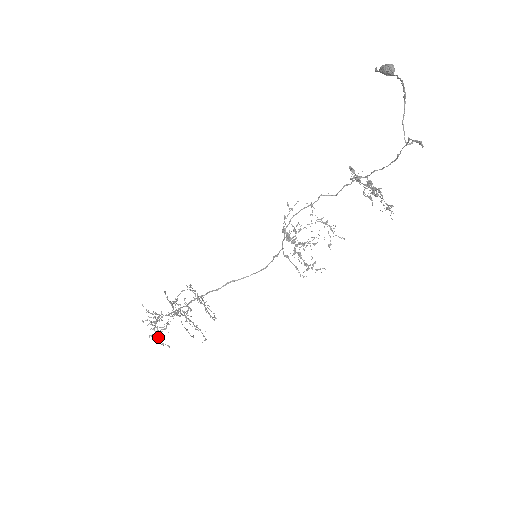
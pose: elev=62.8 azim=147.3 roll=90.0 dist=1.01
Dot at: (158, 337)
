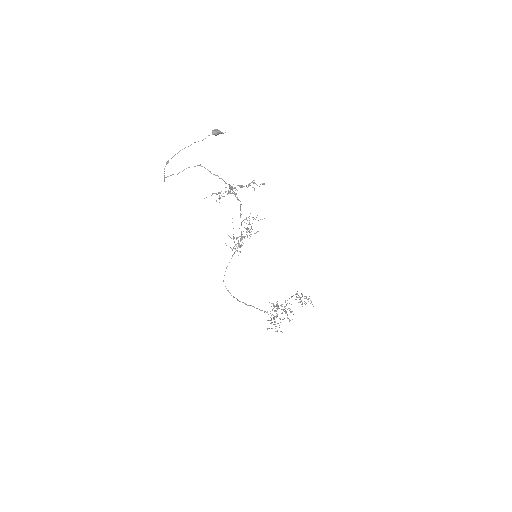
Dot at: occluded
